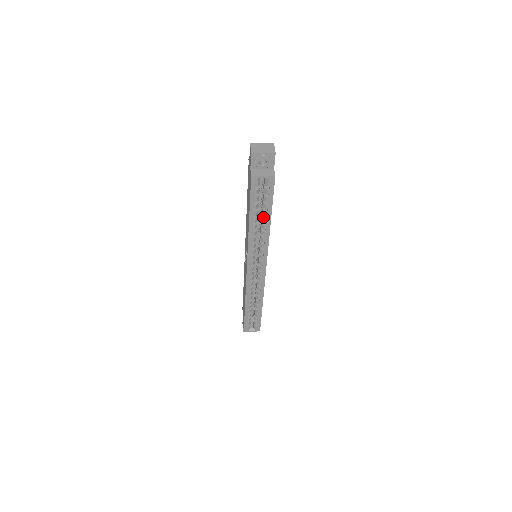
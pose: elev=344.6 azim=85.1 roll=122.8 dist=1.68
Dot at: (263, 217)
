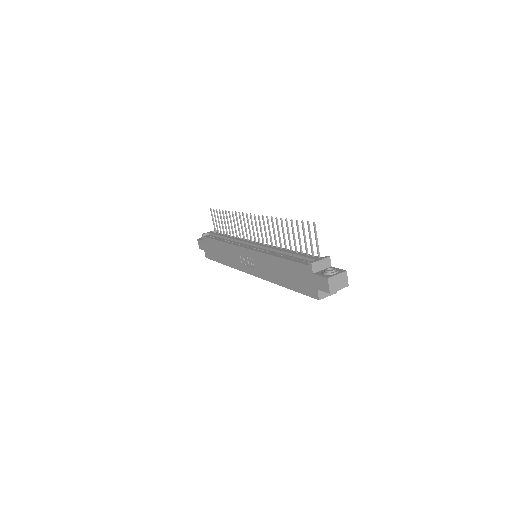
Dot at: occluded
